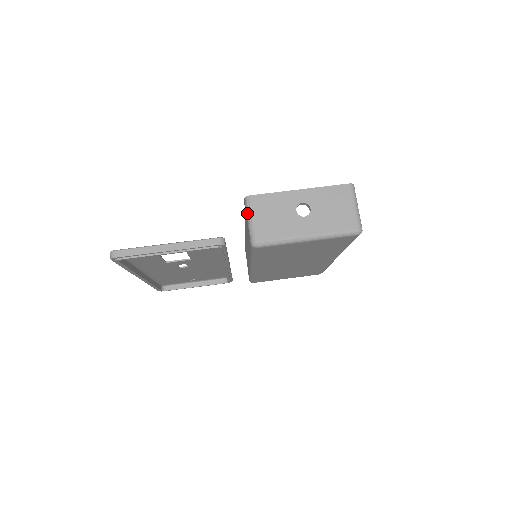
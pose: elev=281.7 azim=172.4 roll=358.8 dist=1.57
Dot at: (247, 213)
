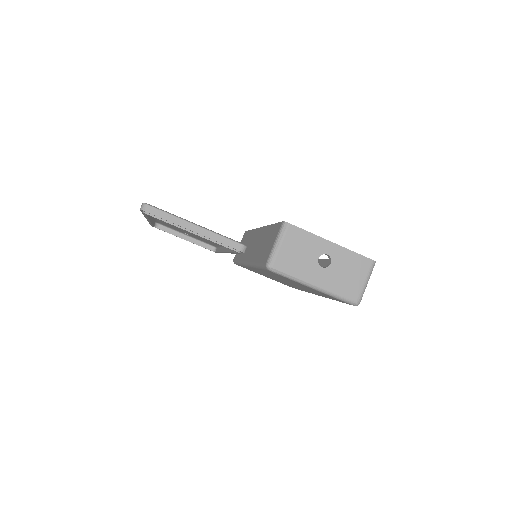
Dot at: (278, 236)
